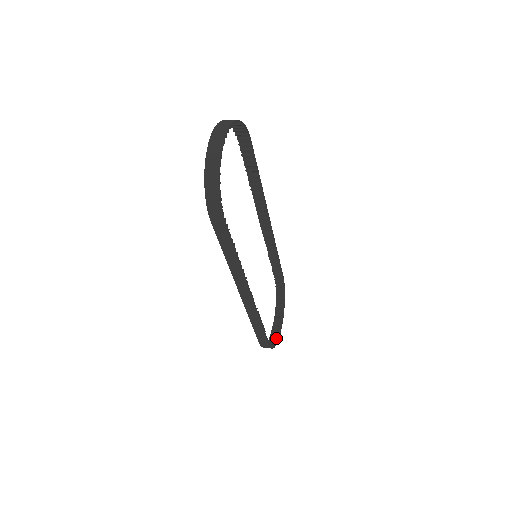
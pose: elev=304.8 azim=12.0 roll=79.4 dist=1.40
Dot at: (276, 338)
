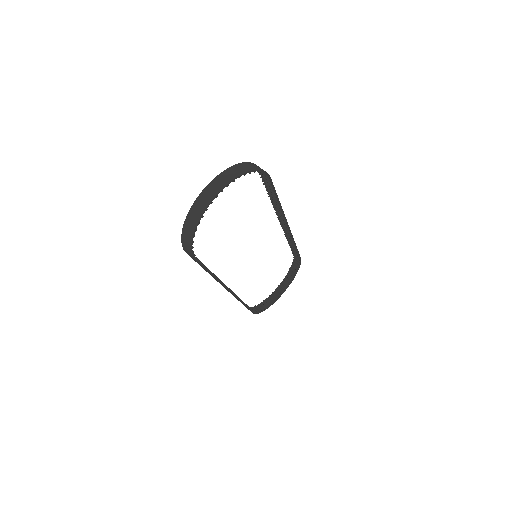
Dot at: (271, 302)
